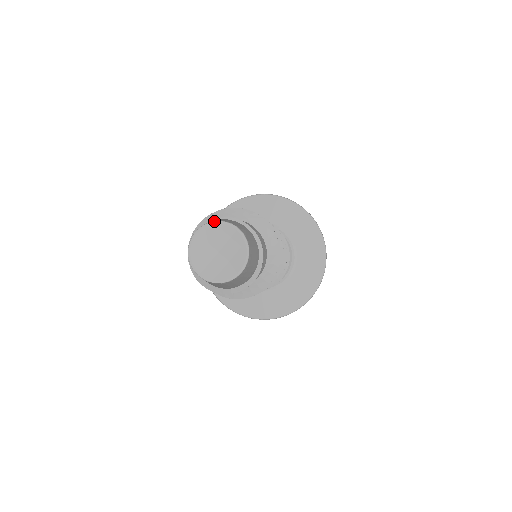
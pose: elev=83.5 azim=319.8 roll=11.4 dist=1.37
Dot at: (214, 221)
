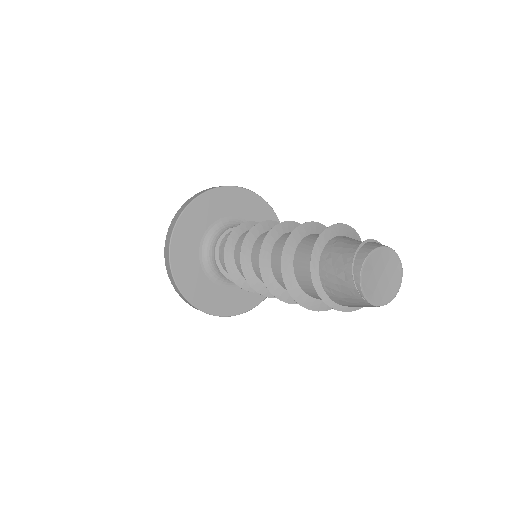
Dot at: (377, 248)
